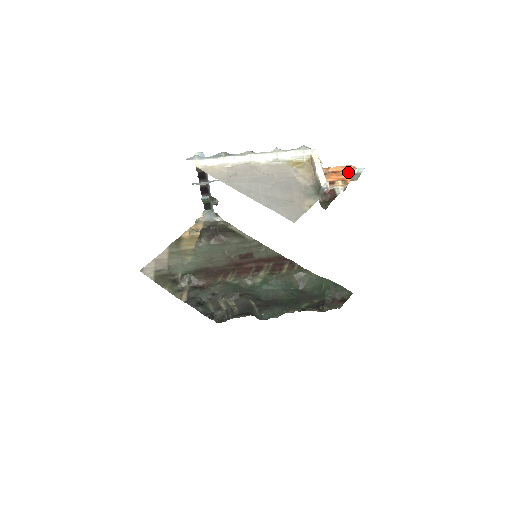
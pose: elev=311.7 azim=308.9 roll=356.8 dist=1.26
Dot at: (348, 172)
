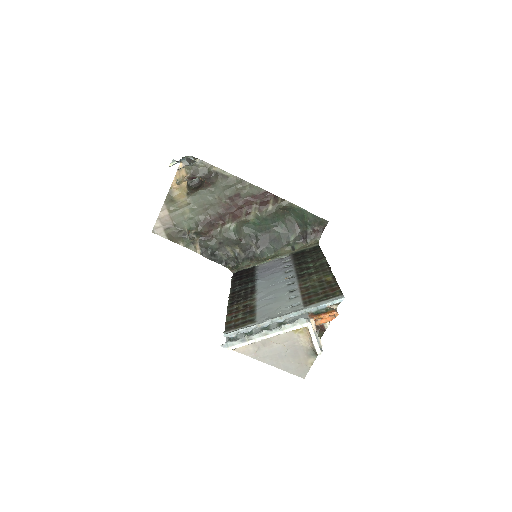
Dot at: (332, 316)
